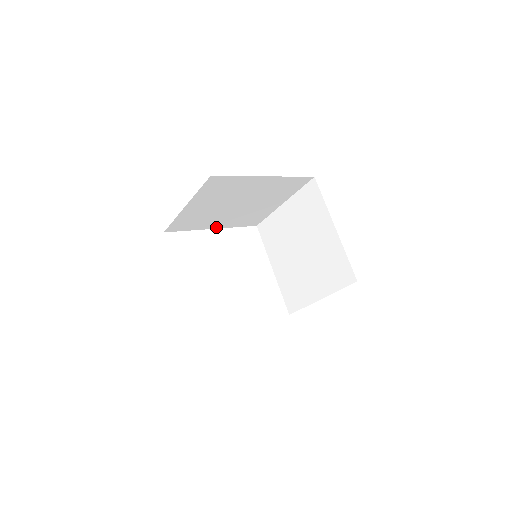
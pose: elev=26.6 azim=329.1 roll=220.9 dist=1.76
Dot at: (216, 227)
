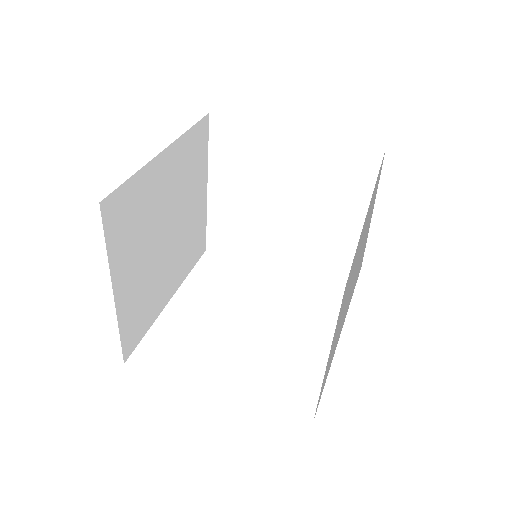
Dot at: (171, 293)
